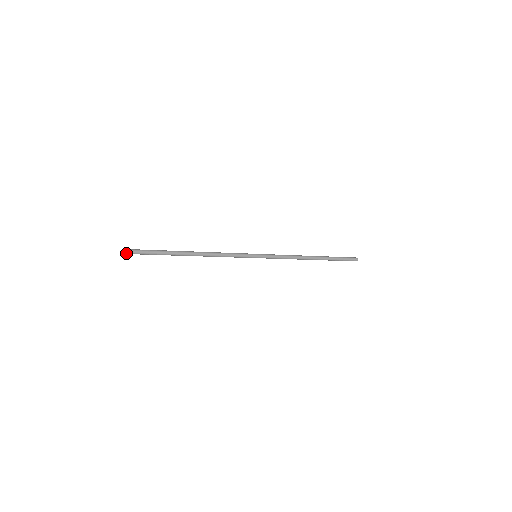
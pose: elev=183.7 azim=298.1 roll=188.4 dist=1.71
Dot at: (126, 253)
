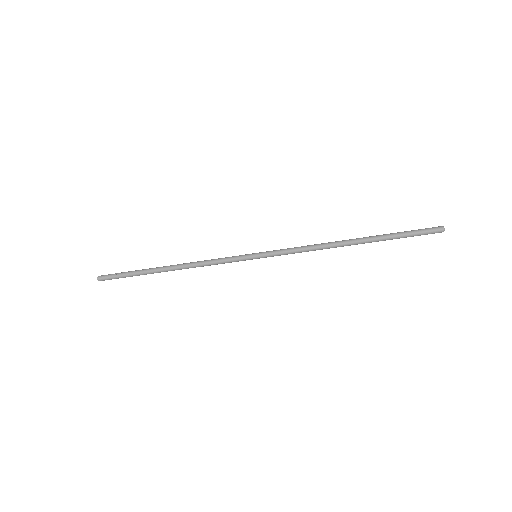
Dot at: (98, 280)
